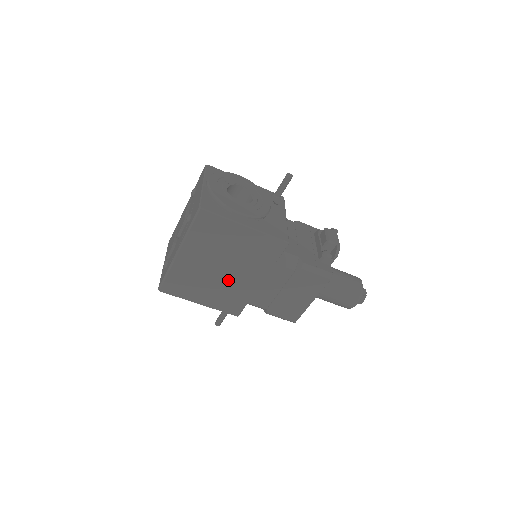
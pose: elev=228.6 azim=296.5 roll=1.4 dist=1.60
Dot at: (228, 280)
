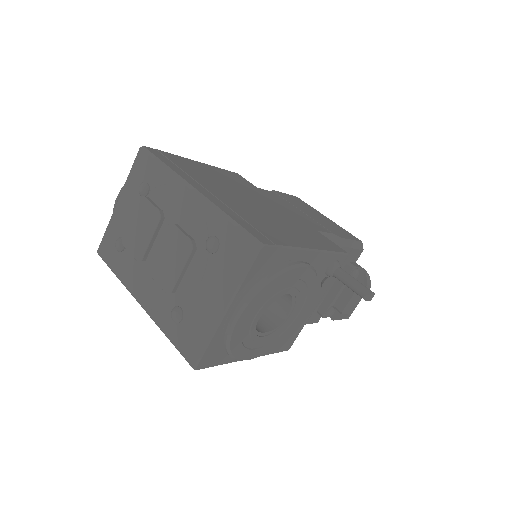
Dot at: occluded
